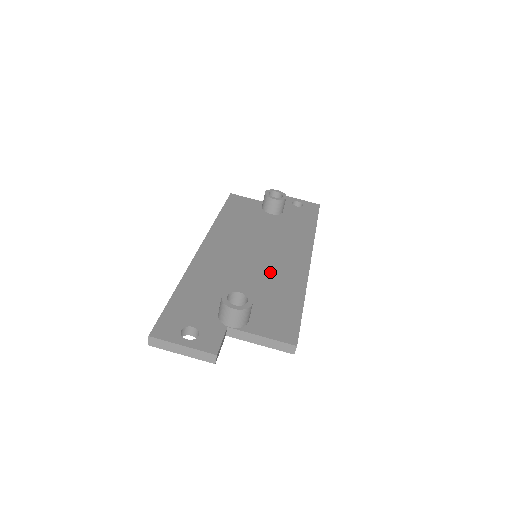
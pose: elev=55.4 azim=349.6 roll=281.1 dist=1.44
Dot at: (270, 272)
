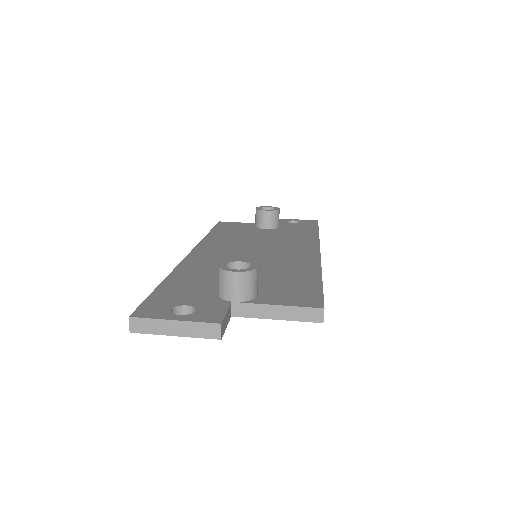
Dot at: (275, 262)
